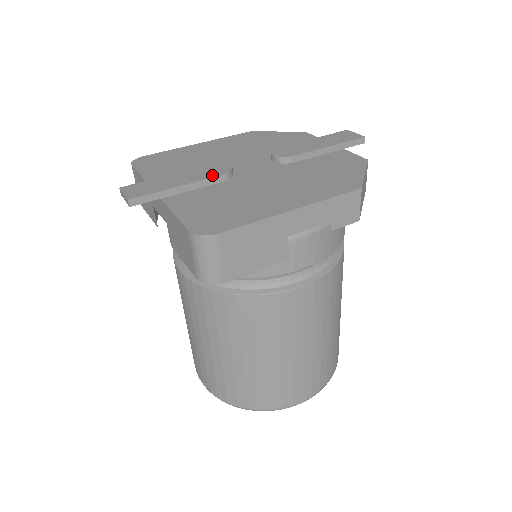
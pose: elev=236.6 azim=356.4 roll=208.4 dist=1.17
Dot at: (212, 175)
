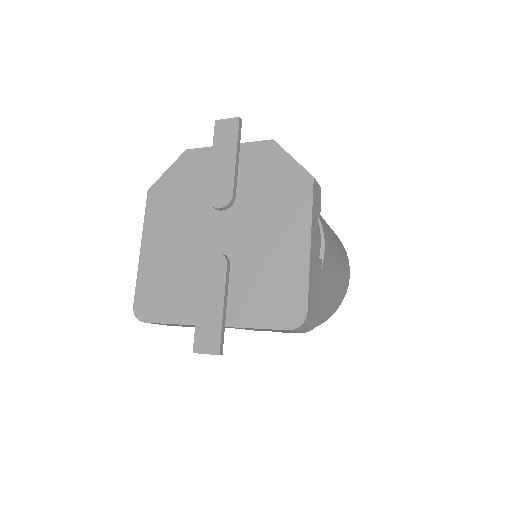
Dot at: (222, 275)
